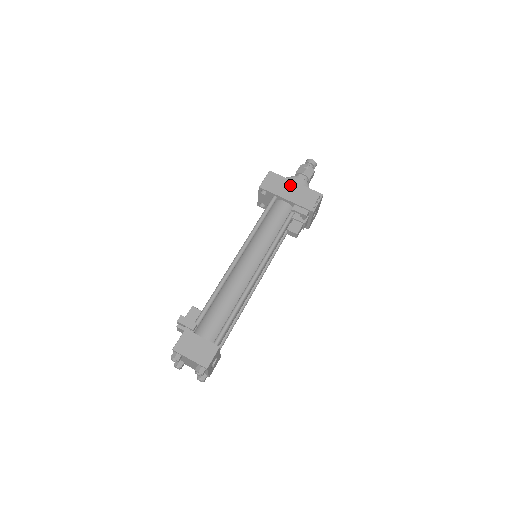
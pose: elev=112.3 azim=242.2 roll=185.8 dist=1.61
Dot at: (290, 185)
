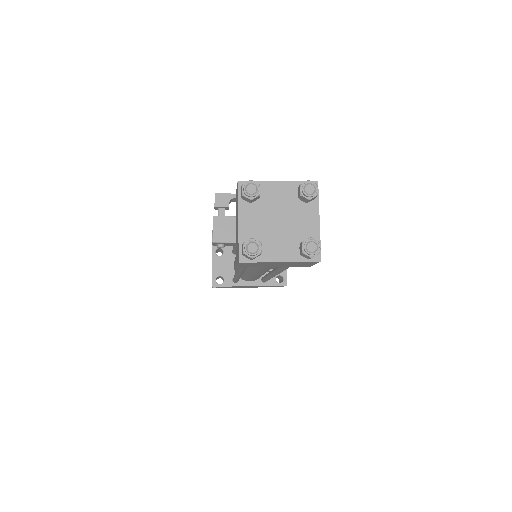
Dot at: occluded
